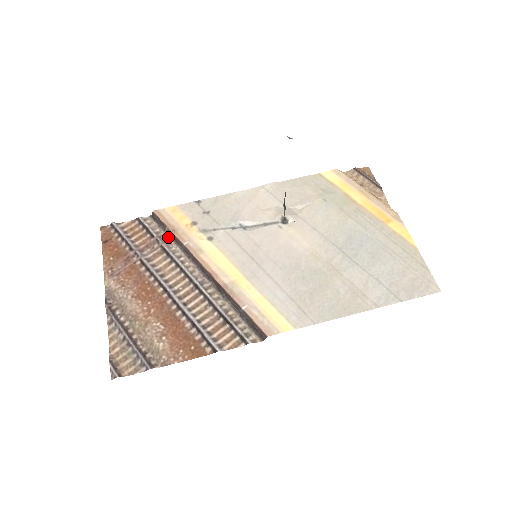
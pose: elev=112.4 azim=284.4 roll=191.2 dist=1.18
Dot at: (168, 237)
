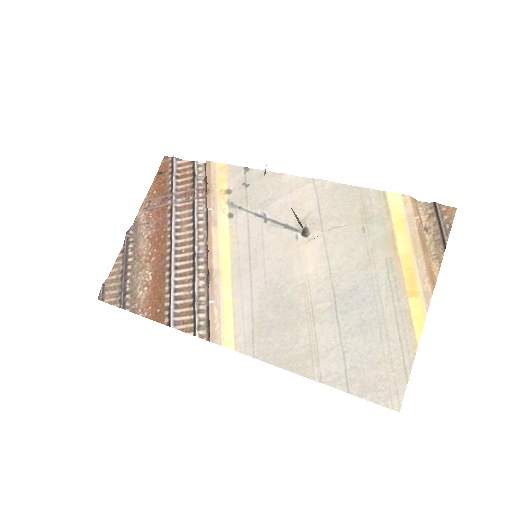
Dot at: (205, 193)
